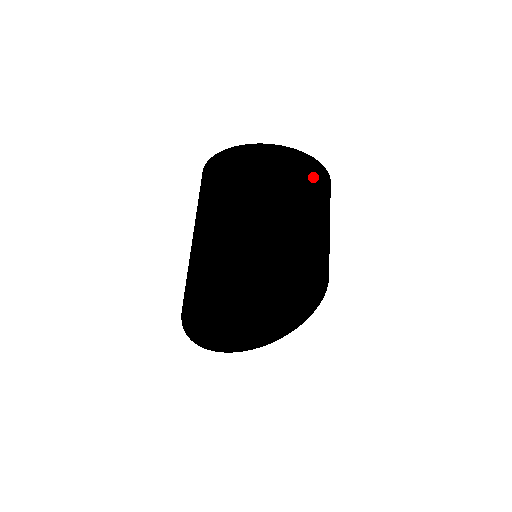
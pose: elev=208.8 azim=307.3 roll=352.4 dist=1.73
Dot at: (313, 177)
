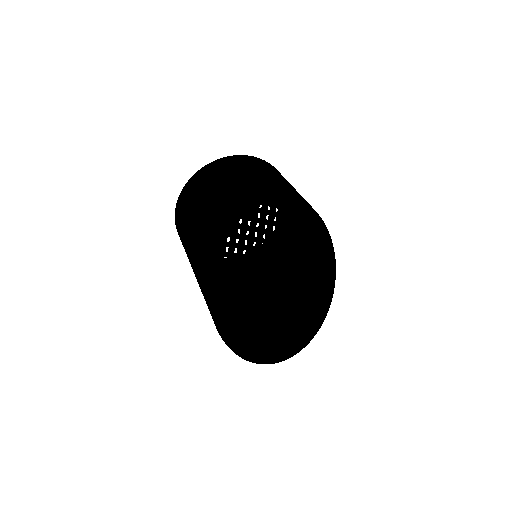
Dot at: (267, 167)
